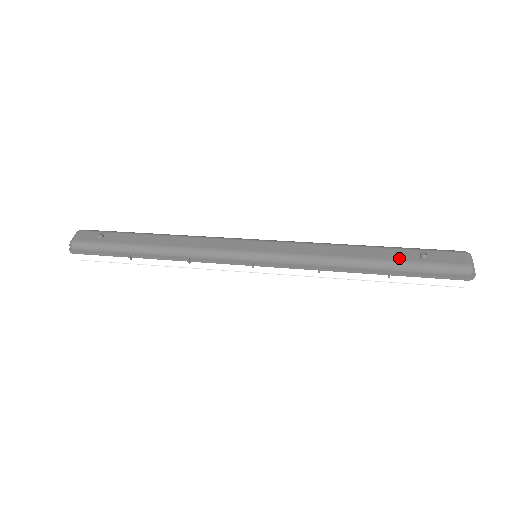
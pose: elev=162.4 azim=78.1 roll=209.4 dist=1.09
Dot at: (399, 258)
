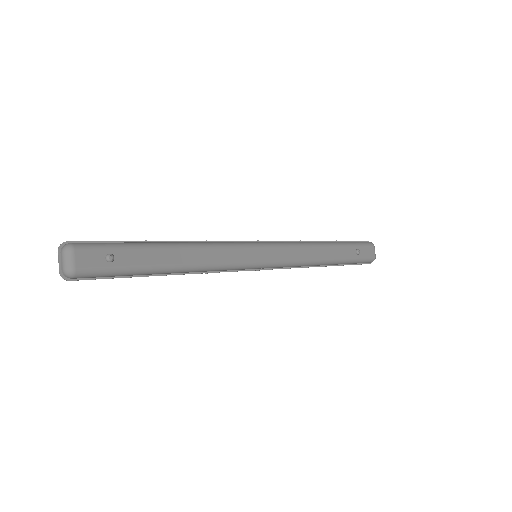
Dot at: (347, 256)
